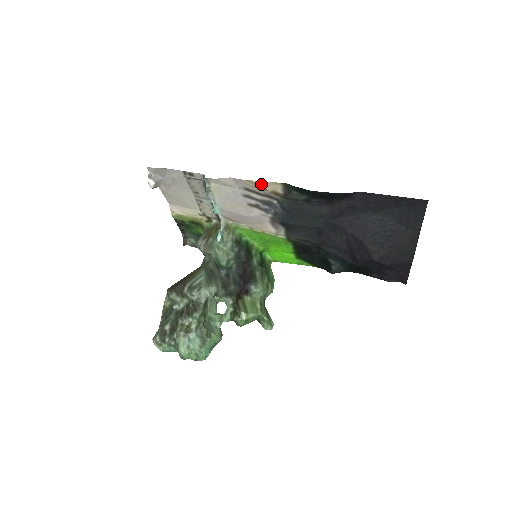
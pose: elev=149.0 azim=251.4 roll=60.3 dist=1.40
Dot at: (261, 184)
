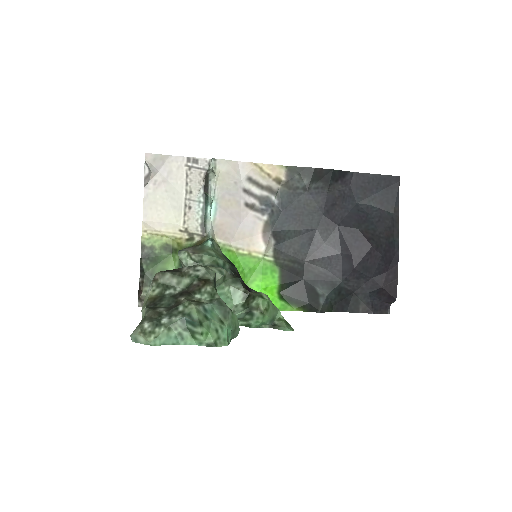
Dot at: (267, 168)
